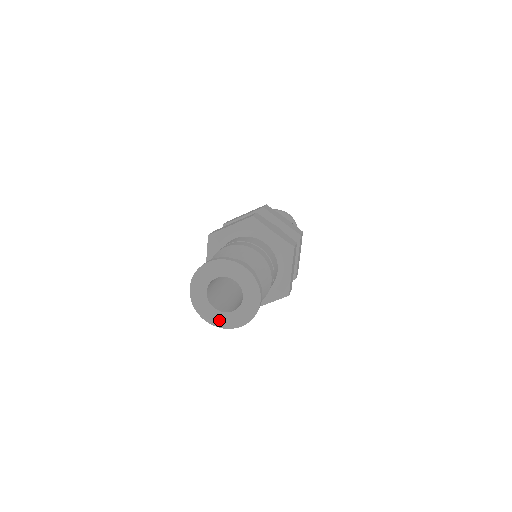
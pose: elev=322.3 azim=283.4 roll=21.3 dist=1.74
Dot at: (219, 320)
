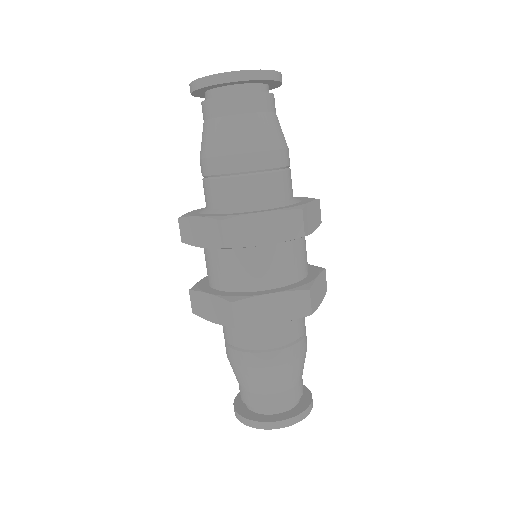
Dot at: occluded
